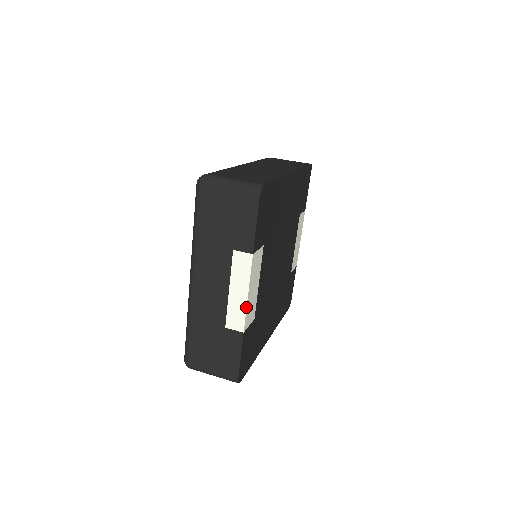
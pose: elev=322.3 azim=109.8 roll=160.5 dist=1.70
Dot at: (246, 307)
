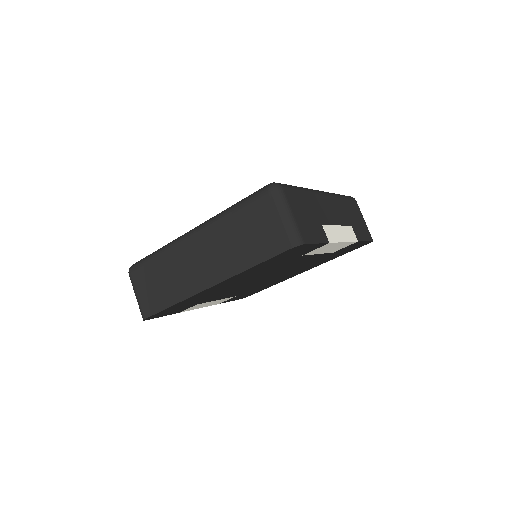
Dot at: (206, 306)
